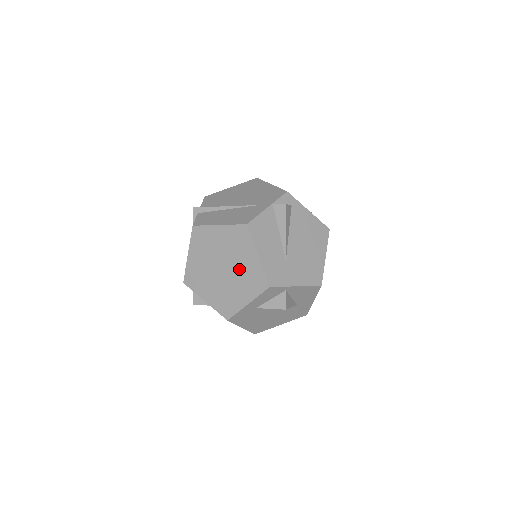
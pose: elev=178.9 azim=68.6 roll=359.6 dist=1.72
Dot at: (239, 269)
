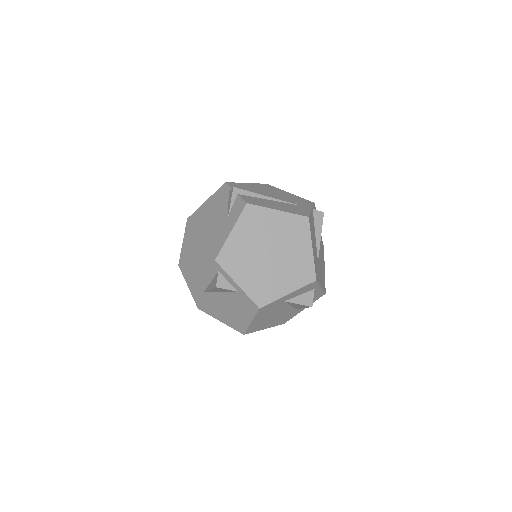
Dot at: (289, 258)
